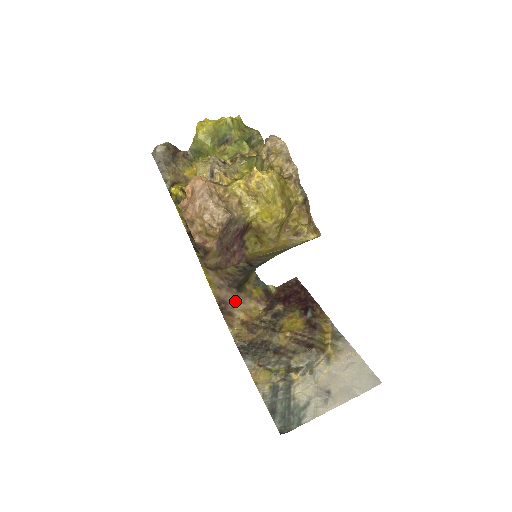
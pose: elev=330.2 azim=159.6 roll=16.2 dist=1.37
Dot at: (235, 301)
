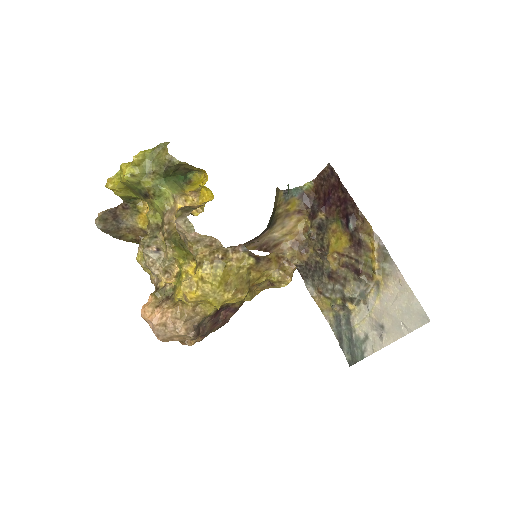
Dot at: (274, 234)
